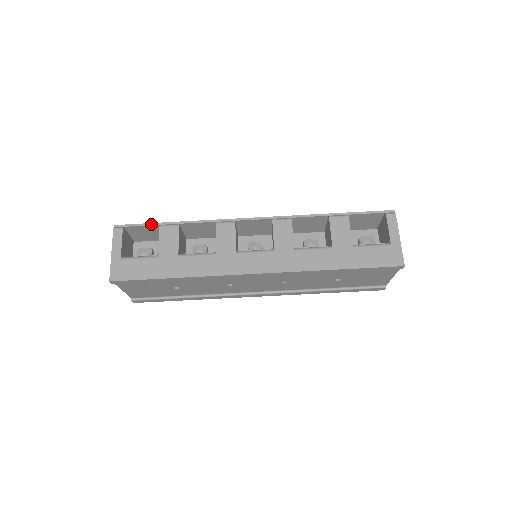
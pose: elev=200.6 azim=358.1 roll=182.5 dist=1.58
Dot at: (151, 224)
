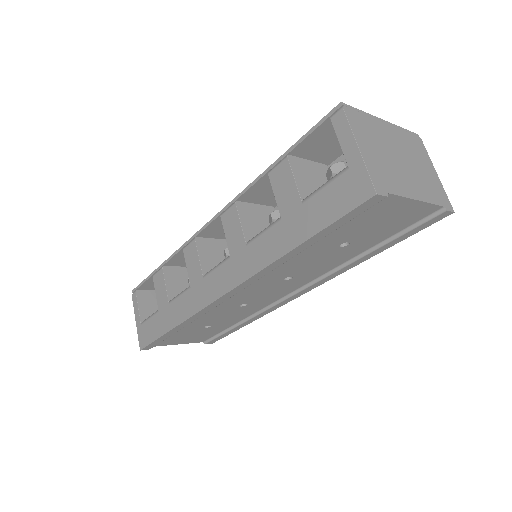
Dot at: (148, 277)
